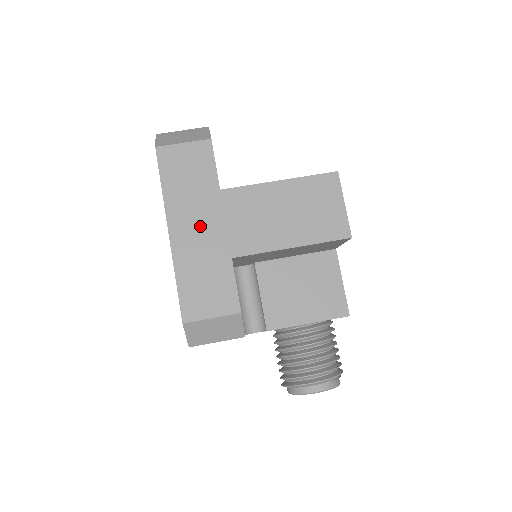
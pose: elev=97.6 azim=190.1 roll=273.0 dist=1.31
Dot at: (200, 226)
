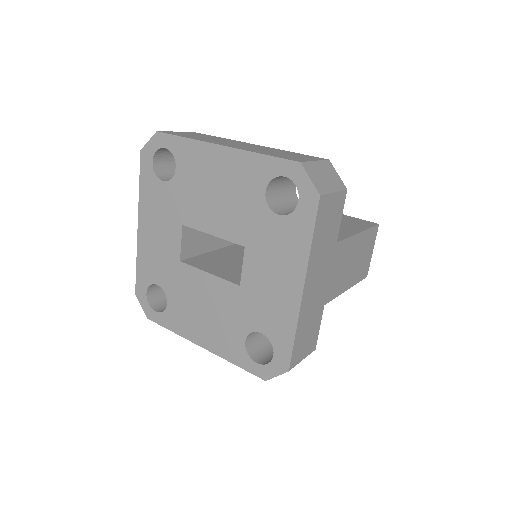
Dot at: (319, 280)
